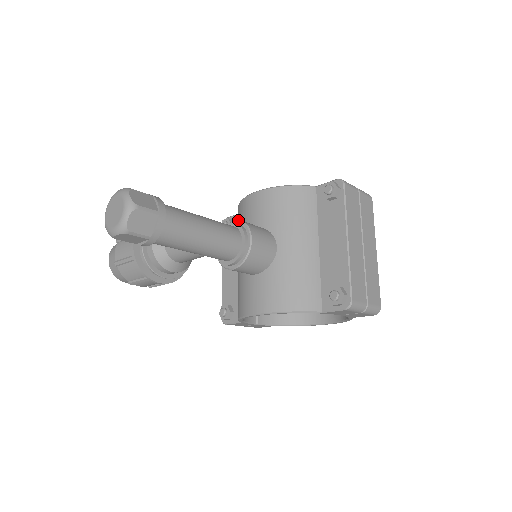
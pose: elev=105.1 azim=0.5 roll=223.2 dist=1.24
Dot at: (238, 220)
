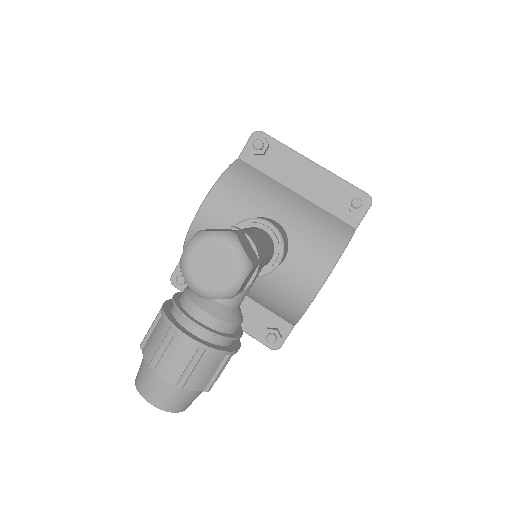
Dot at: occluded
